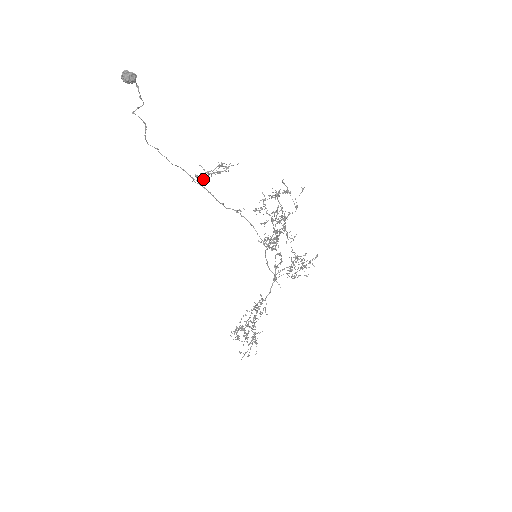
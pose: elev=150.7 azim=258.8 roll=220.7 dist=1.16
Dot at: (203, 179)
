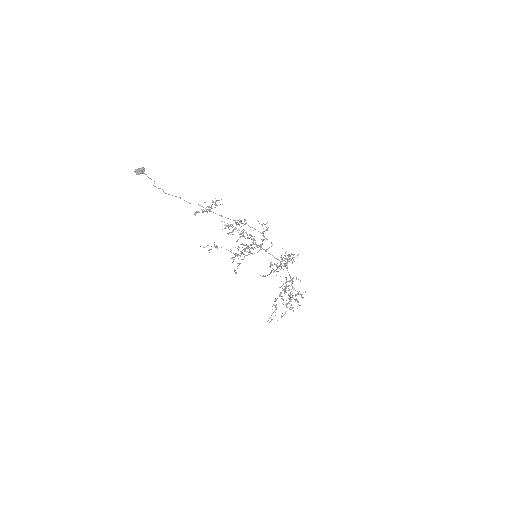
Dot at: occluded
